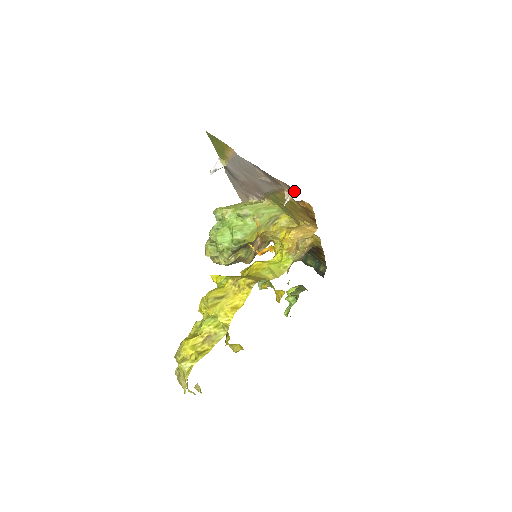
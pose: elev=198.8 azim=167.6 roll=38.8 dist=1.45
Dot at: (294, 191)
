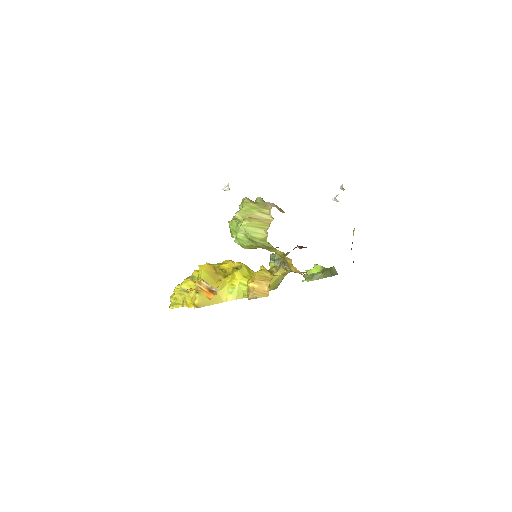
Dot at: occluded
